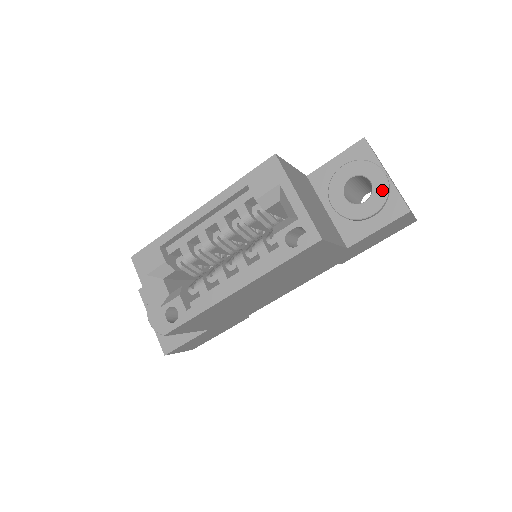
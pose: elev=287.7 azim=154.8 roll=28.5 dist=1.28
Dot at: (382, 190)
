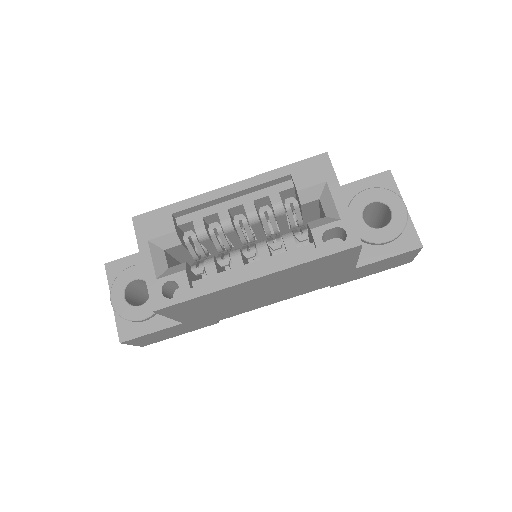
Dot at: (401, 221)
